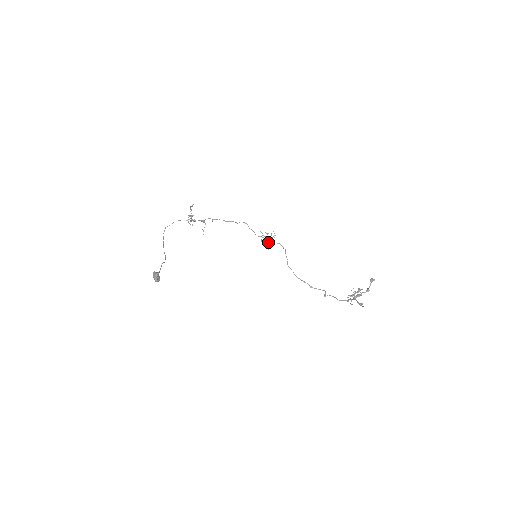
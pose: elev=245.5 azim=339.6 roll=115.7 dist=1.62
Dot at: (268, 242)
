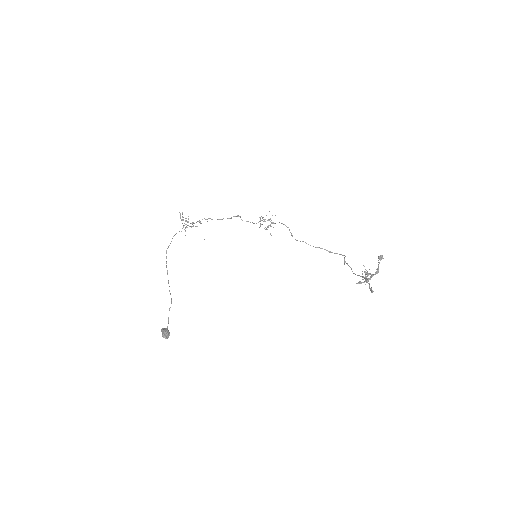
Dot at: (267, 227)
